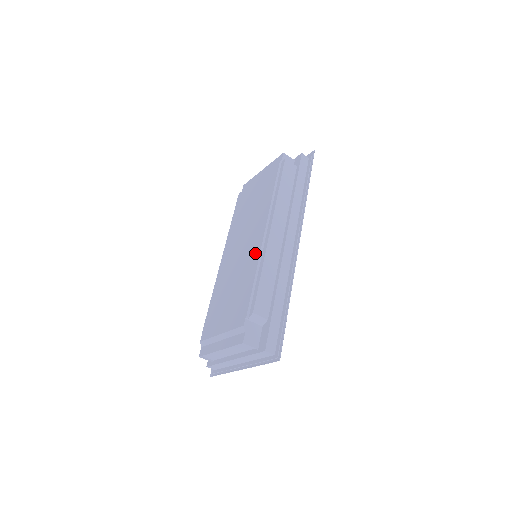
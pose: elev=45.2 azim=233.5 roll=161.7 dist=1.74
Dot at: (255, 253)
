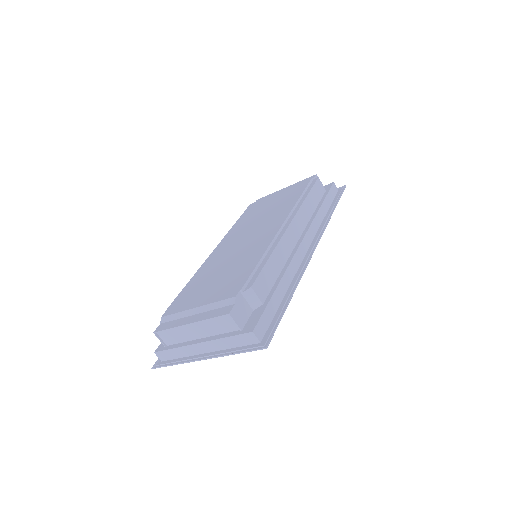
Dot at: (266, 240)
